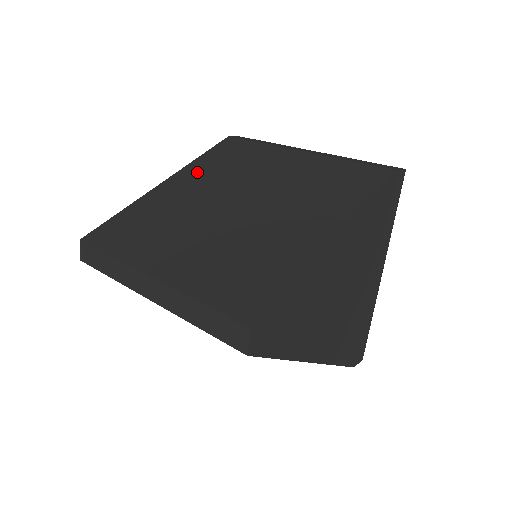
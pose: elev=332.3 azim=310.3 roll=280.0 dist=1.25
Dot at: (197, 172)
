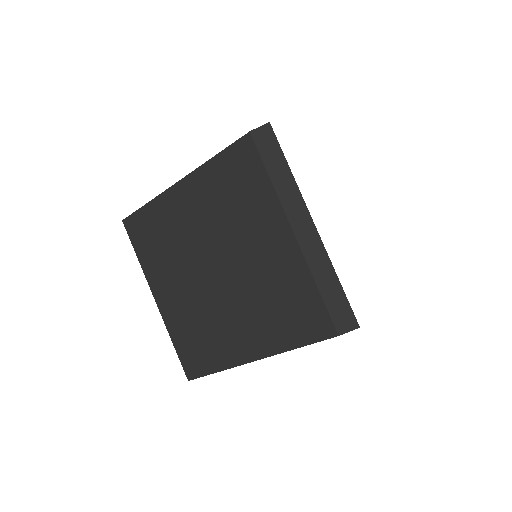
Dot at: (204, 189)
